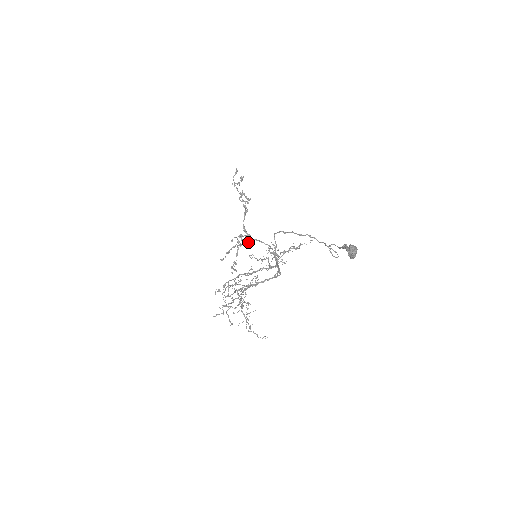
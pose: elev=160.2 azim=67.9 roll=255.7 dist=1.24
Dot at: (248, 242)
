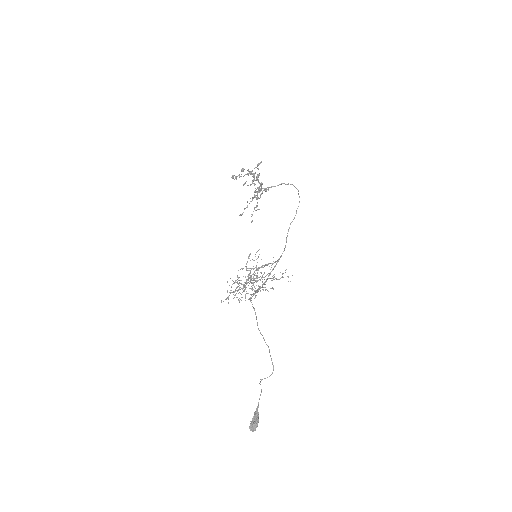
Dot at: occluded
